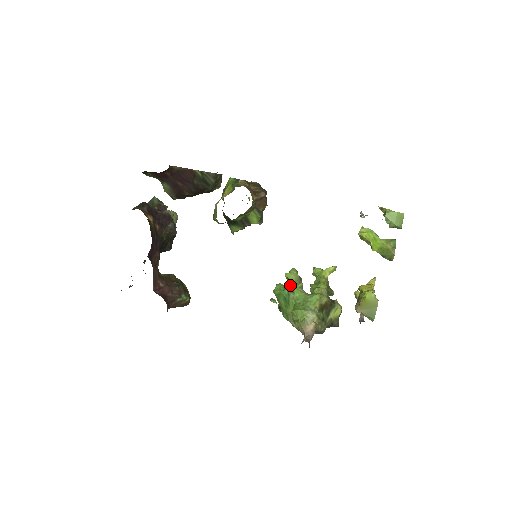
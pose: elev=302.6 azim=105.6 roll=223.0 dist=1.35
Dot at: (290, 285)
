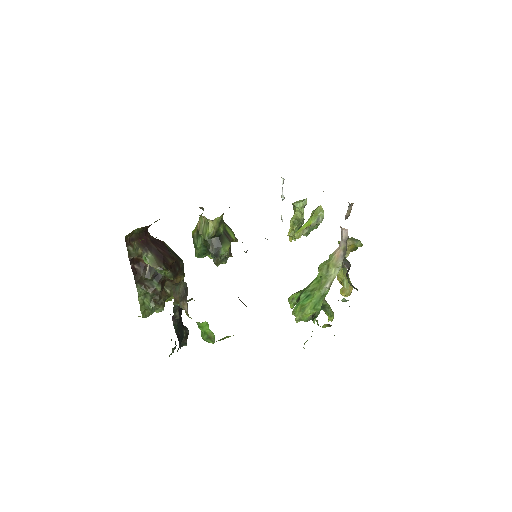
Dot at: (299, 295)
